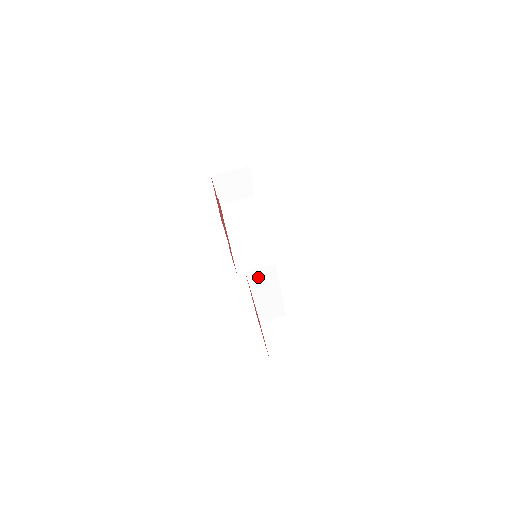
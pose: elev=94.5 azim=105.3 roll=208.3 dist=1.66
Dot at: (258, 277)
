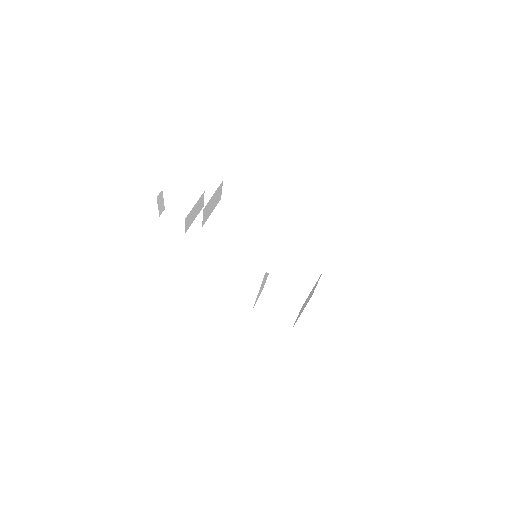
Dot at: occluded
